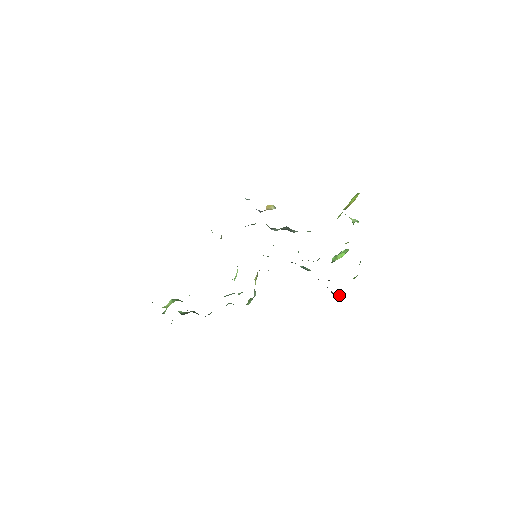
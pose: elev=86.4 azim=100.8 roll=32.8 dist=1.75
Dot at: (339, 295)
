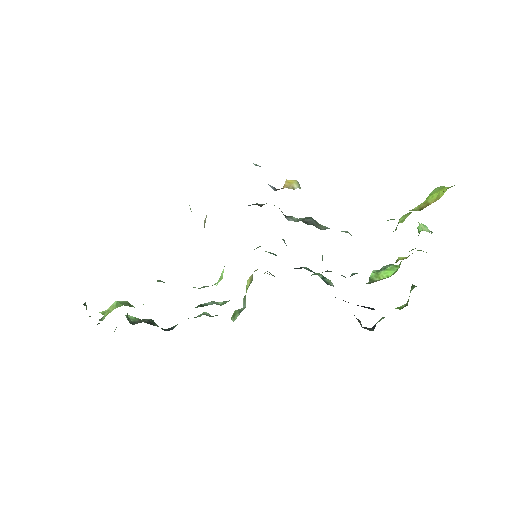
Dot at: (369, 328)
